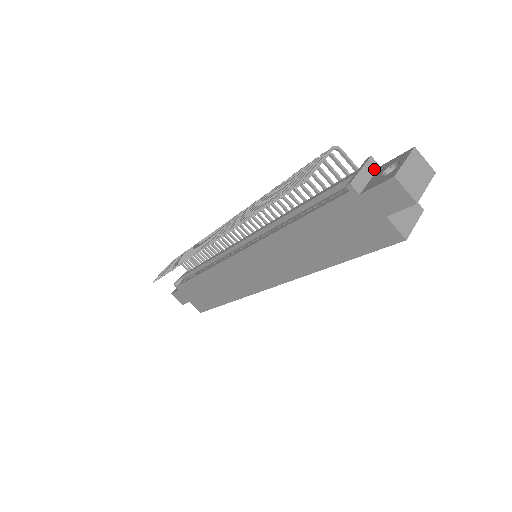
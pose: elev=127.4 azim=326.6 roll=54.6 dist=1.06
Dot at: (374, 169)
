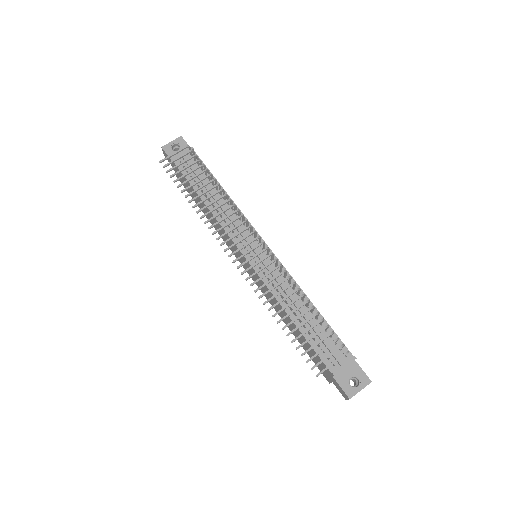
Dot at: (351, 363)
